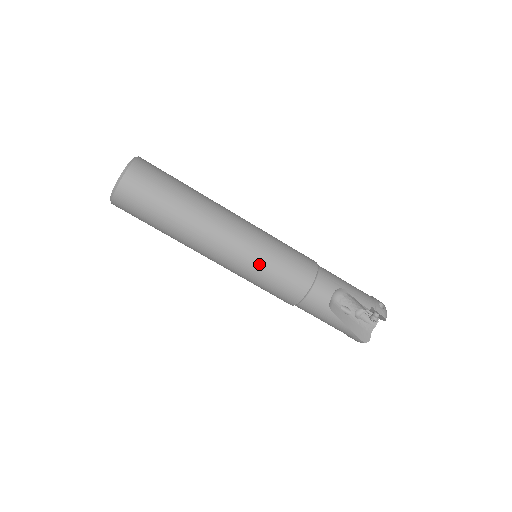
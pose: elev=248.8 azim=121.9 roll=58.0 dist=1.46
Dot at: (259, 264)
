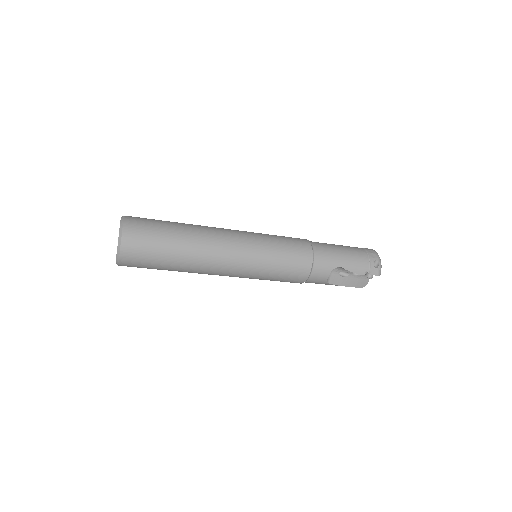
Dot at: (259, 276)
